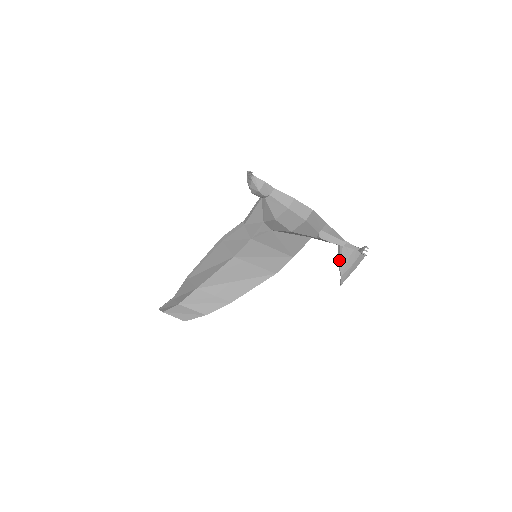
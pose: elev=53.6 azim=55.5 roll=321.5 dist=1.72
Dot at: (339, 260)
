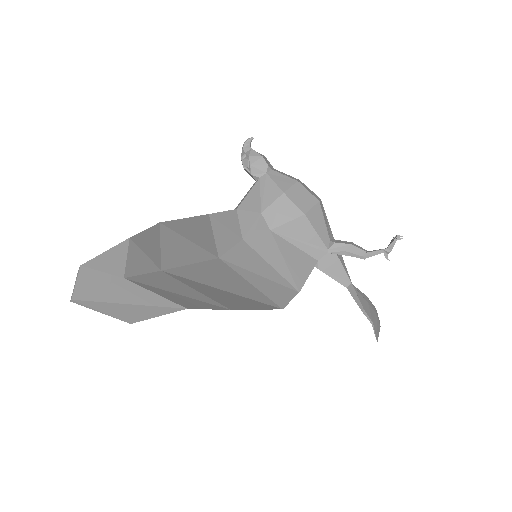
Dot at: (359, 302)
